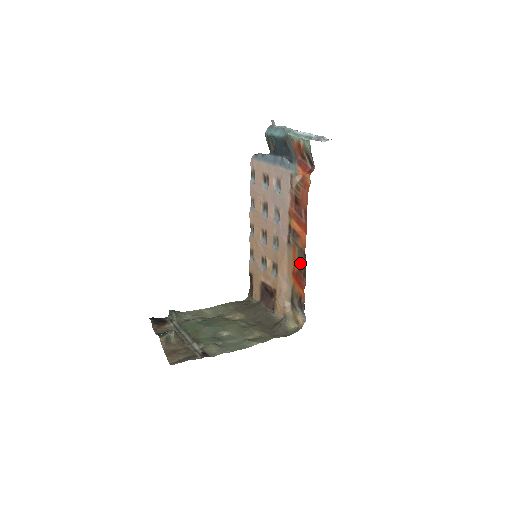
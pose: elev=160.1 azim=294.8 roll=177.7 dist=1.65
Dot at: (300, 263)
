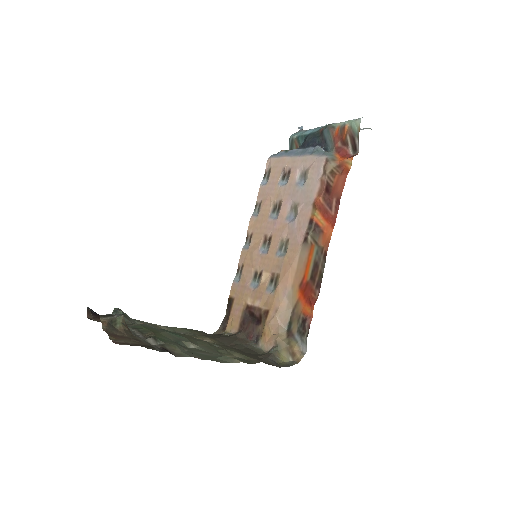
Dot at: (315, 269)
